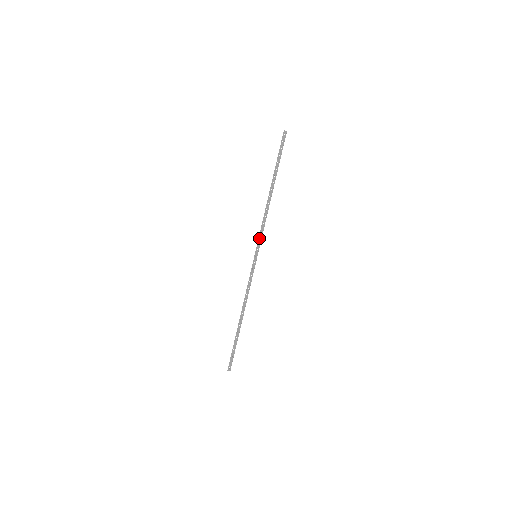
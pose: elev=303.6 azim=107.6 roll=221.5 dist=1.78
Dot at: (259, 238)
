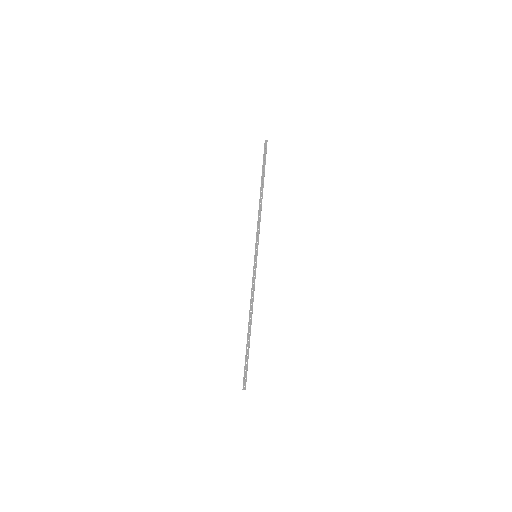
Dot at: (256, 237)
